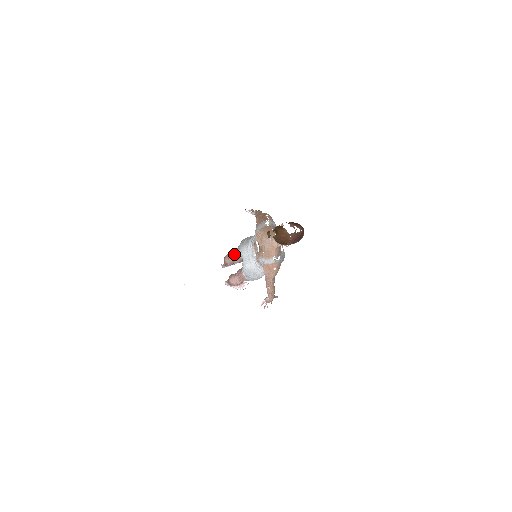
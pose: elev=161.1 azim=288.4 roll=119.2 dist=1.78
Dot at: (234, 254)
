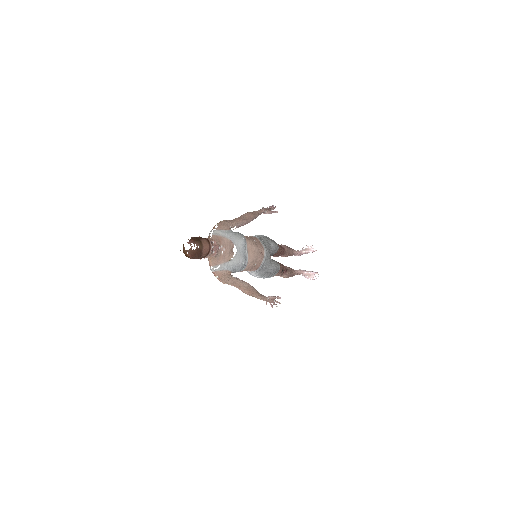
Dot at: occluded
